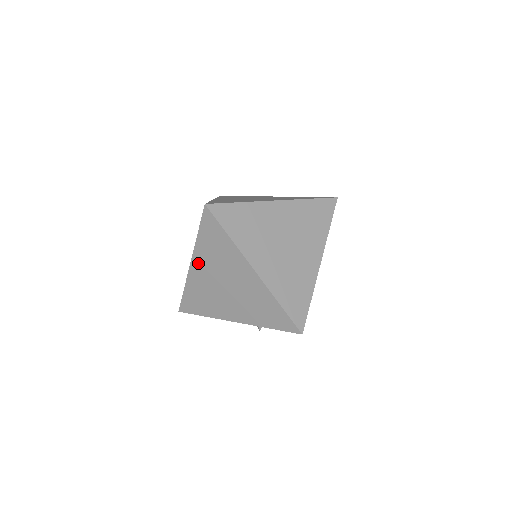
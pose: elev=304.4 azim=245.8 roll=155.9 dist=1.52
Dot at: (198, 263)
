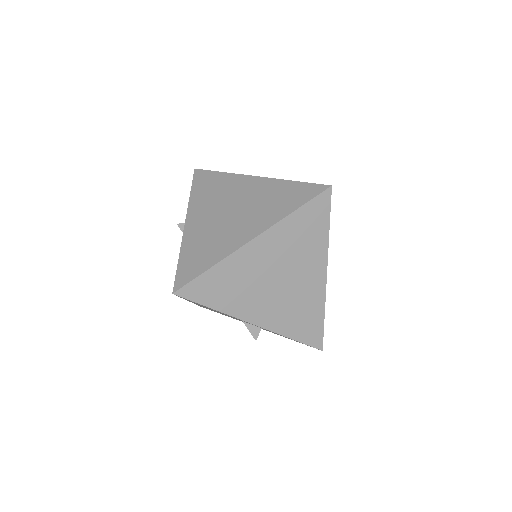
Dot at: (266, 242)
